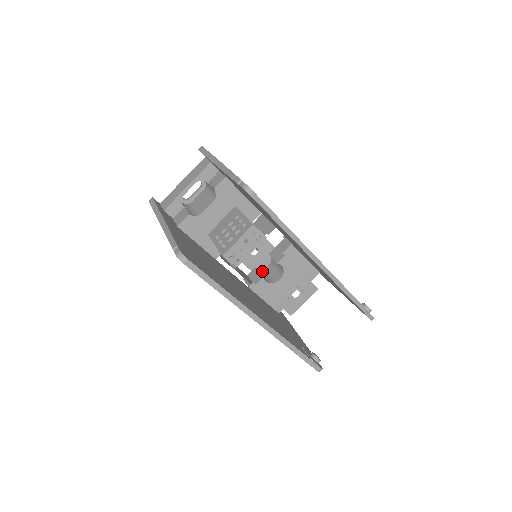
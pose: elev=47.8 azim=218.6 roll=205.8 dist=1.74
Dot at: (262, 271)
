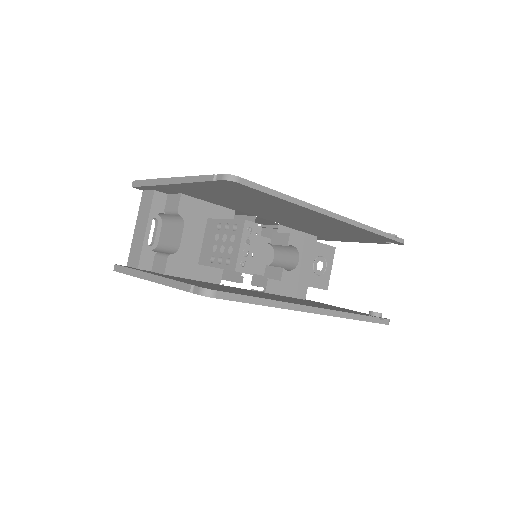
Dot at: occluded
